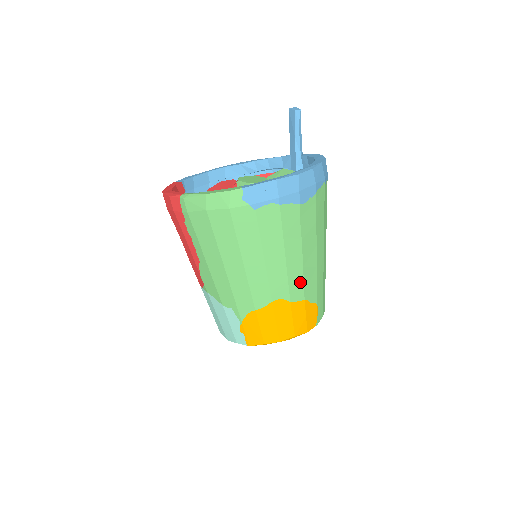
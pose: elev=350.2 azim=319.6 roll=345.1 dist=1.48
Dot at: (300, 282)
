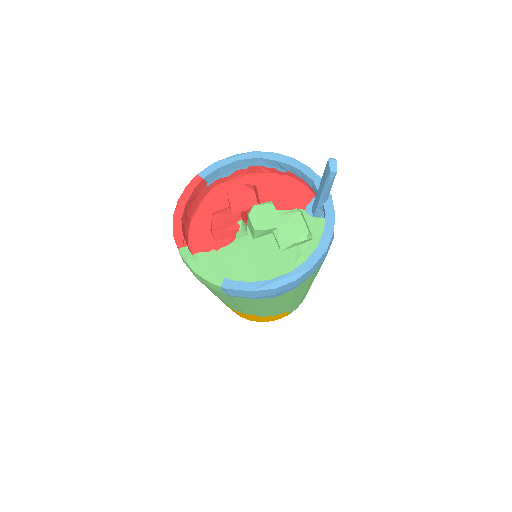
Dot at: (271, 312)
